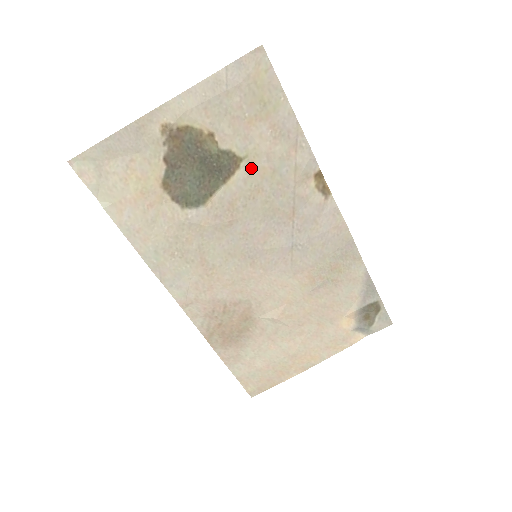
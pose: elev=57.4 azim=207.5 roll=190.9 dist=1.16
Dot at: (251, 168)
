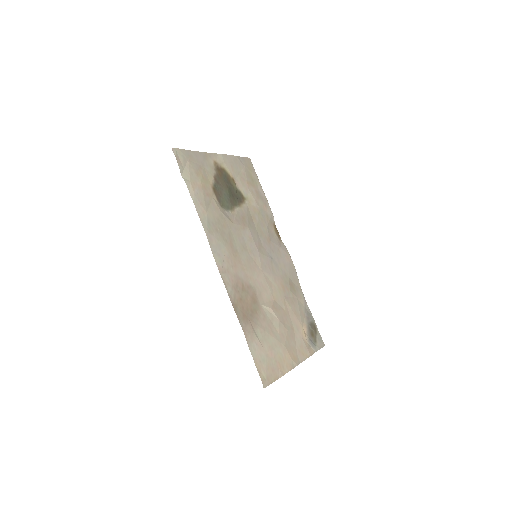
Dot at: (249, 205)
